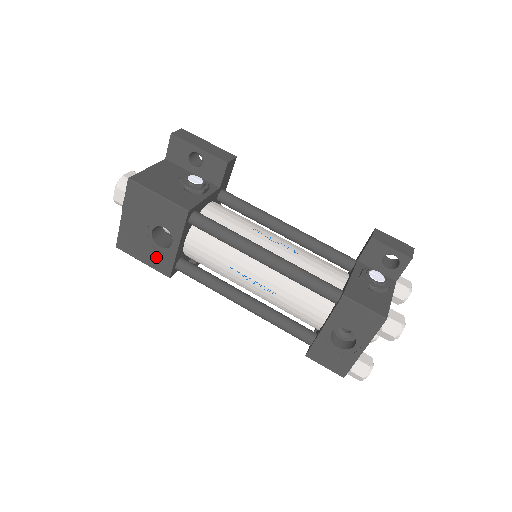
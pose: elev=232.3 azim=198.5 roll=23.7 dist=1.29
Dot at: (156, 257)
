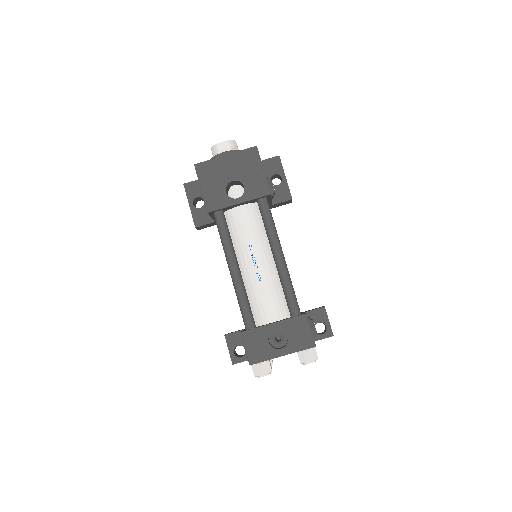
Dot at: (215, 194)
